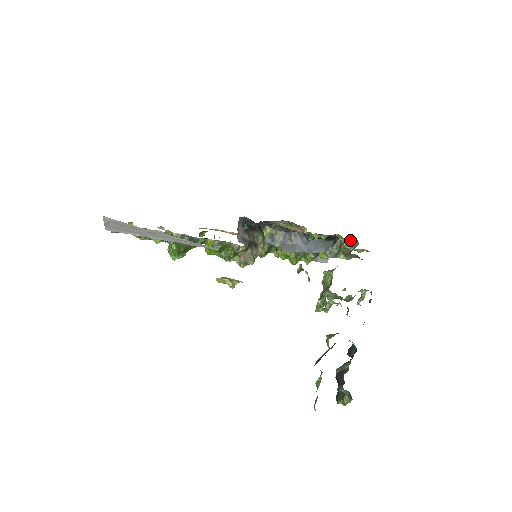
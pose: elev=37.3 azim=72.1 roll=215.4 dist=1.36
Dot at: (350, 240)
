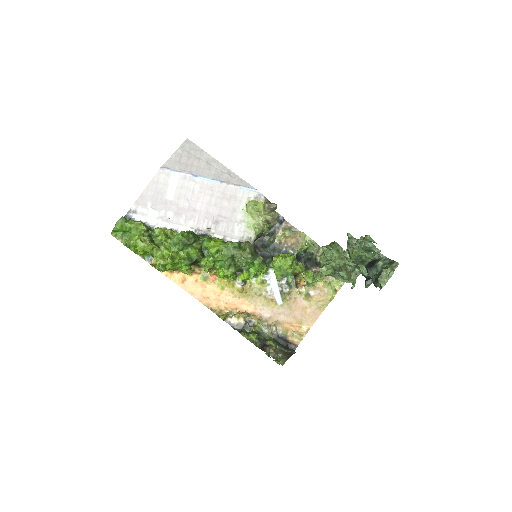
Dot at: occluded
